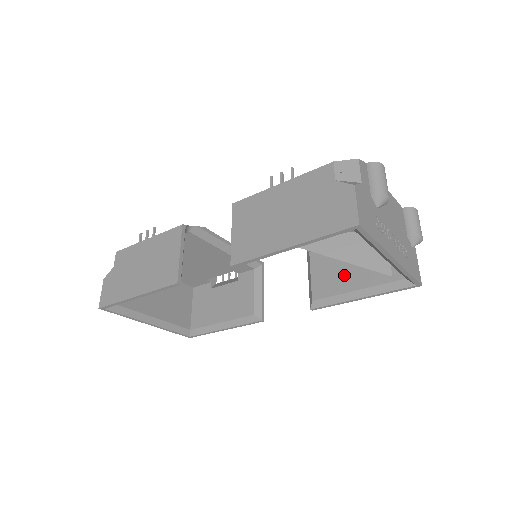
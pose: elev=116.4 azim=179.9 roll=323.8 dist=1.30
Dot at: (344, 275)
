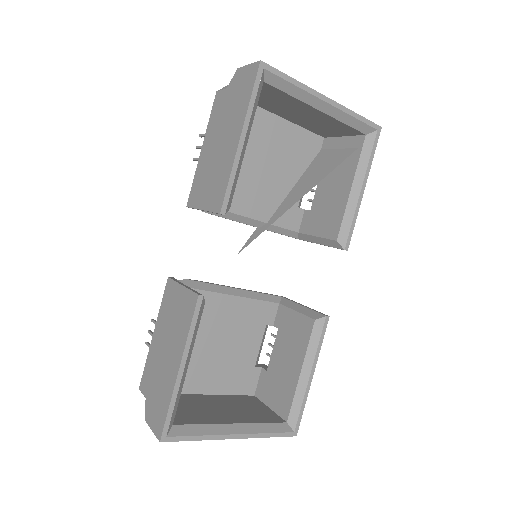
Dot at: (333, 198)
